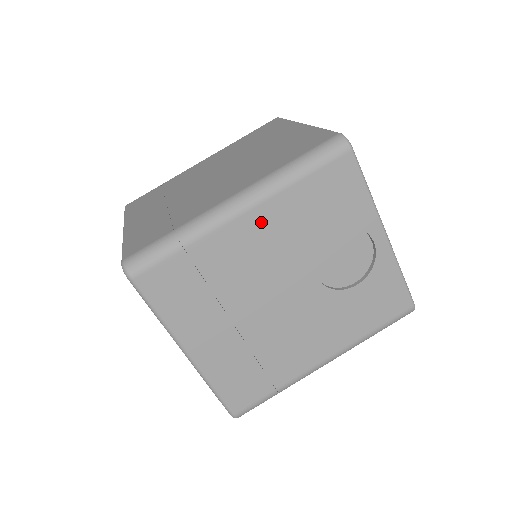
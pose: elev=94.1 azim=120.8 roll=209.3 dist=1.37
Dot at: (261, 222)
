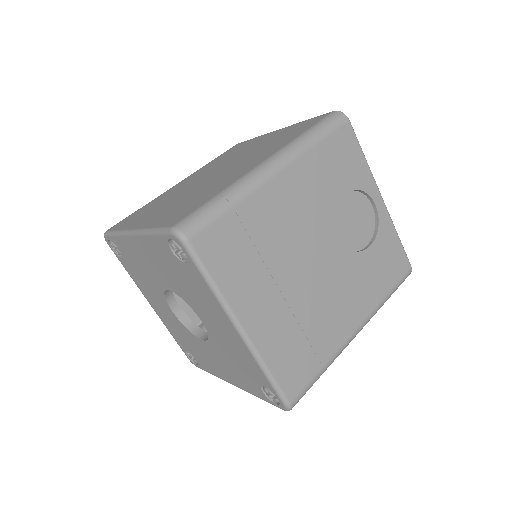
Dot at: (293, 182)
